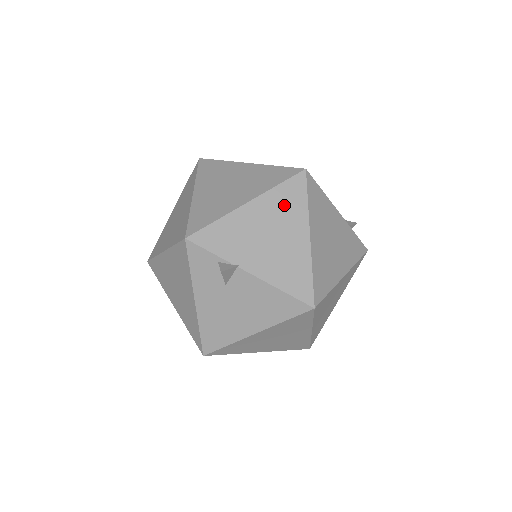
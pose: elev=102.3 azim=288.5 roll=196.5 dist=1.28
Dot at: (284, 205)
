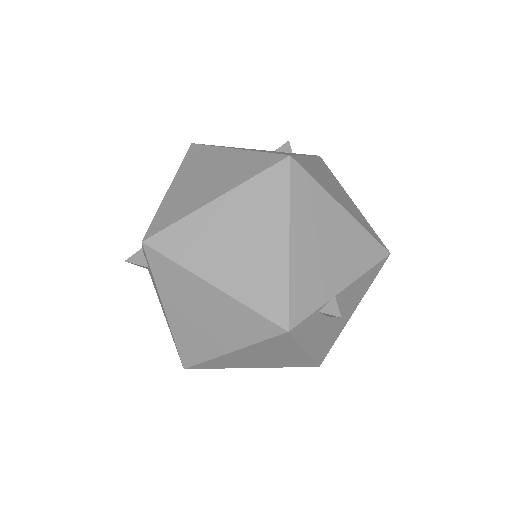
Dot at: (309, 208)
